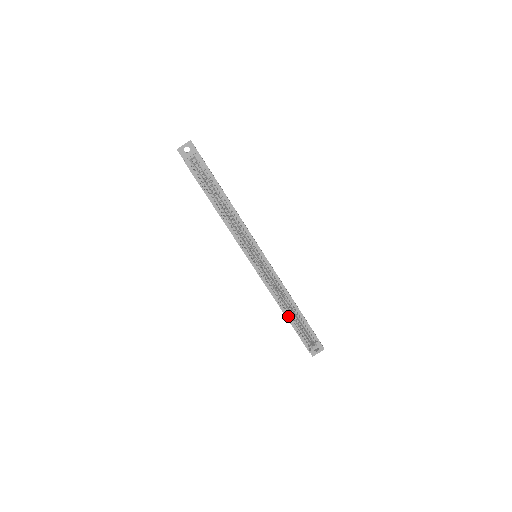
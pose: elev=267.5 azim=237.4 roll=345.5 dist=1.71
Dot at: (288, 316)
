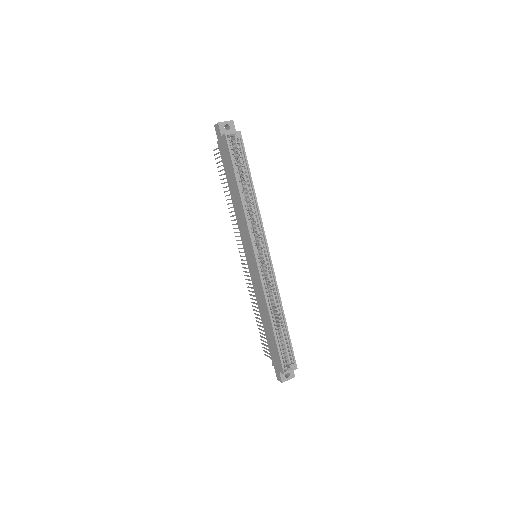
Dot at: (274, 327)
